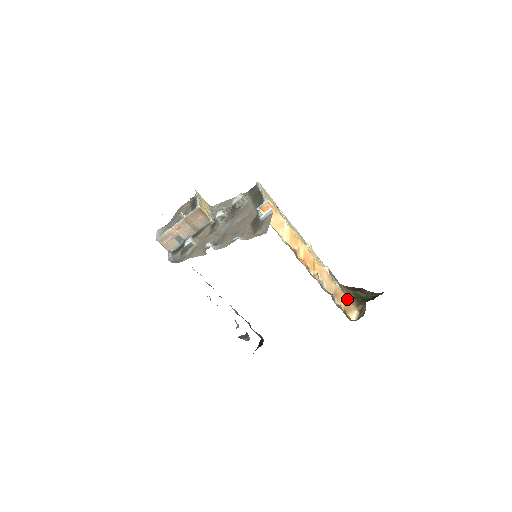
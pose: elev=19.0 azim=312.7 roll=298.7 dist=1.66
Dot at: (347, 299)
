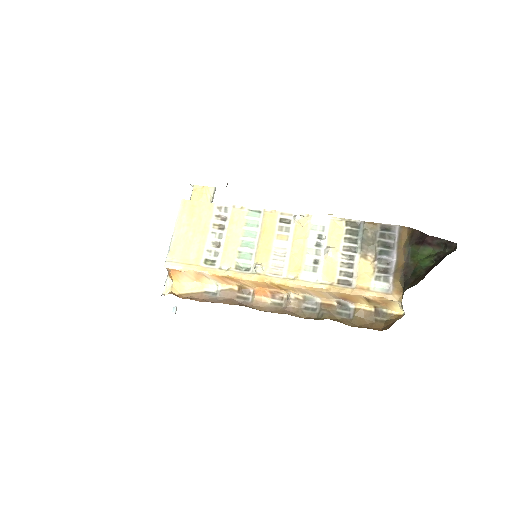
Dot at: (368, 296)
